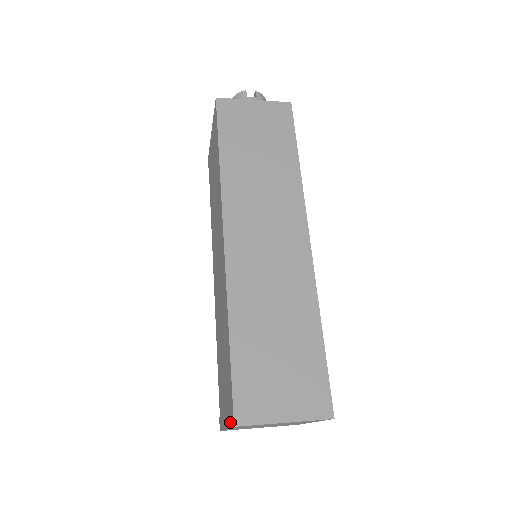
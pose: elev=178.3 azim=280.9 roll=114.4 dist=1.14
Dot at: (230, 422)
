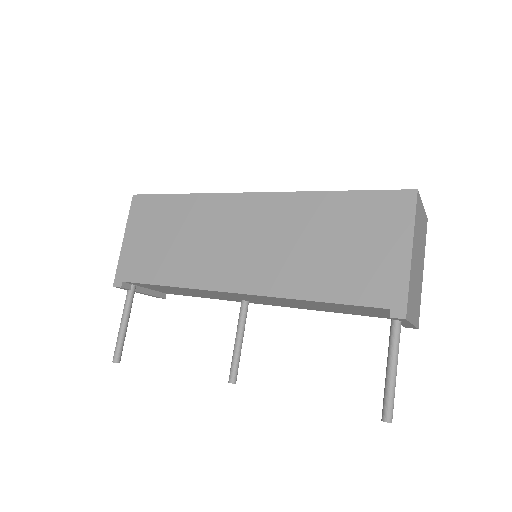
Dot at: (410, 212)
